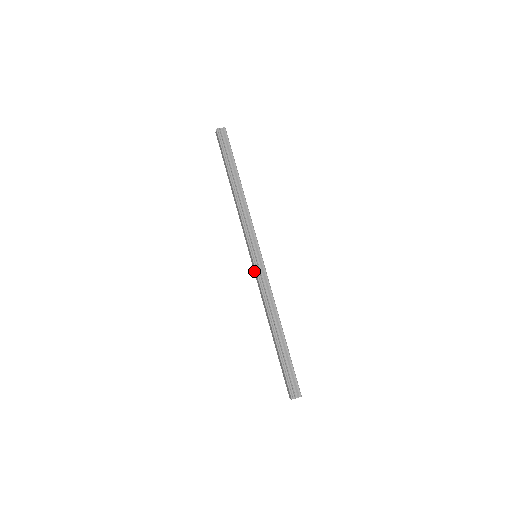
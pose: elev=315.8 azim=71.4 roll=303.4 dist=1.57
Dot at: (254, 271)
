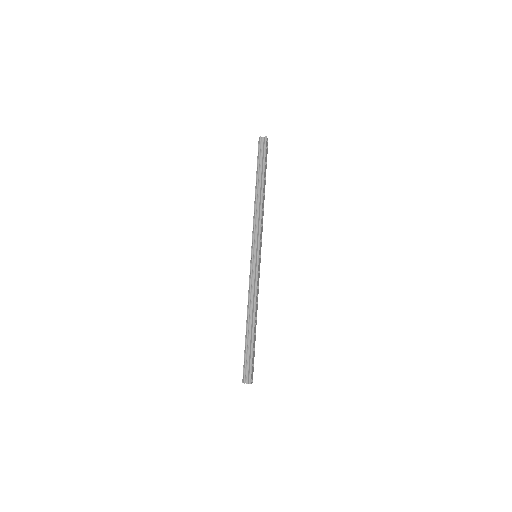
Dot at: occluded
